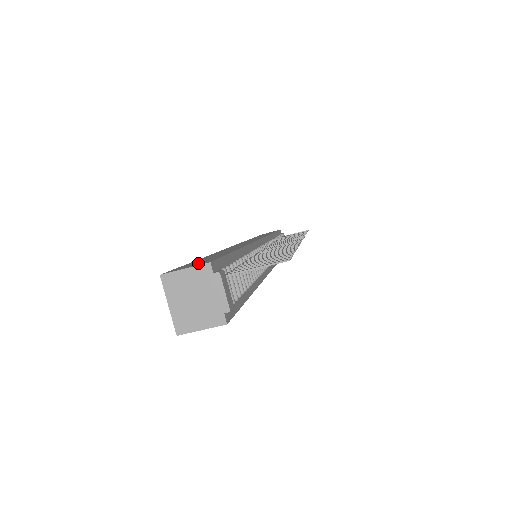
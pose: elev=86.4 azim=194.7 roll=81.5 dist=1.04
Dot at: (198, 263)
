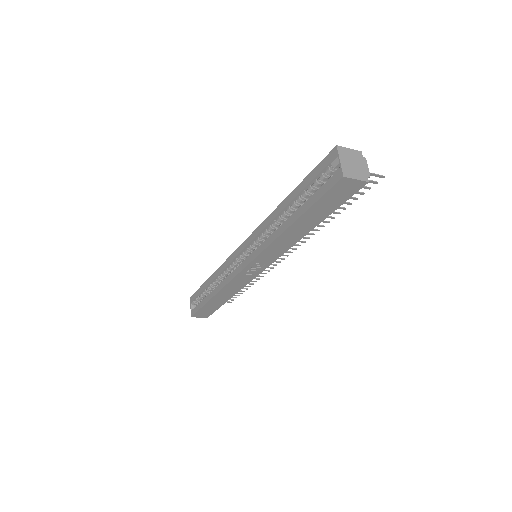
Dot at: occluded
